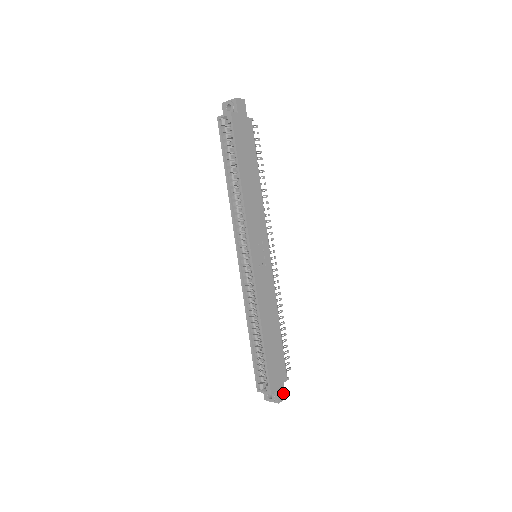
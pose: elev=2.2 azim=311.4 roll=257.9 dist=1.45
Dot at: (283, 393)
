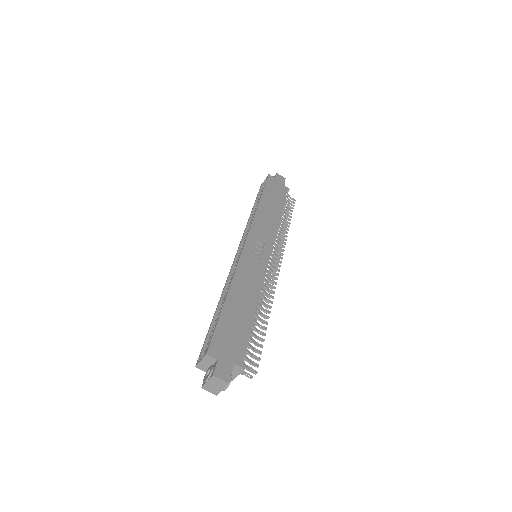
Dot at: (227, 373)
